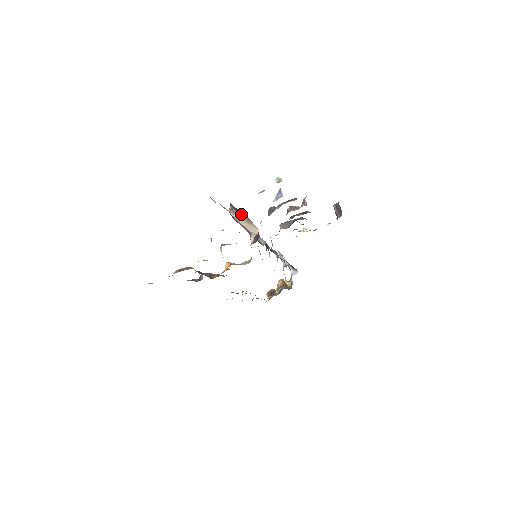
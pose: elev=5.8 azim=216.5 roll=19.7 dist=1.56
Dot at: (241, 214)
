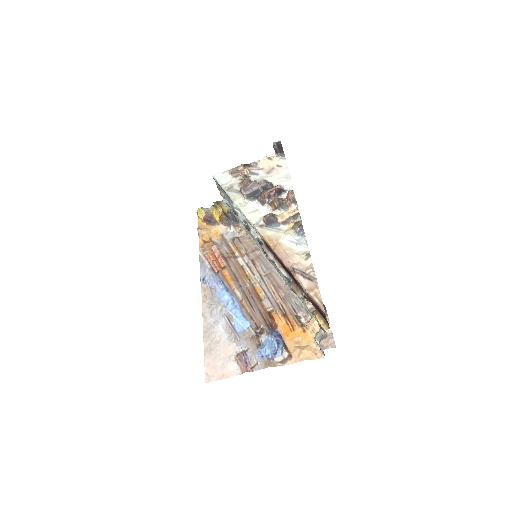
Dot at: occluded
